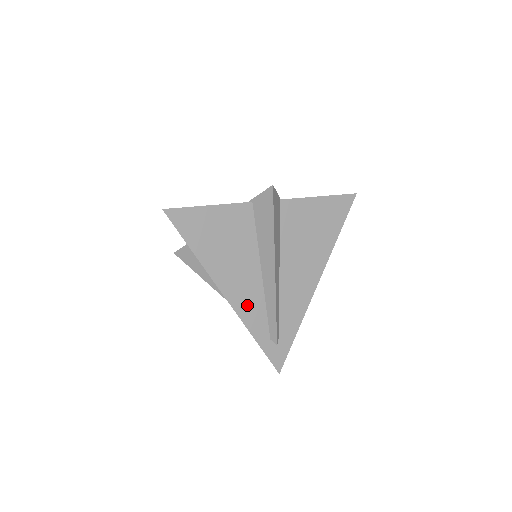
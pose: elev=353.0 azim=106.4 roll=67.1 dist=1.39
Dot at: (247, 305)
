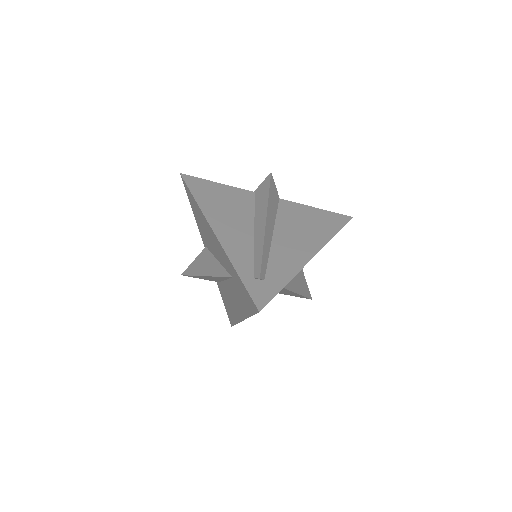
Dot at: (234, 245)
